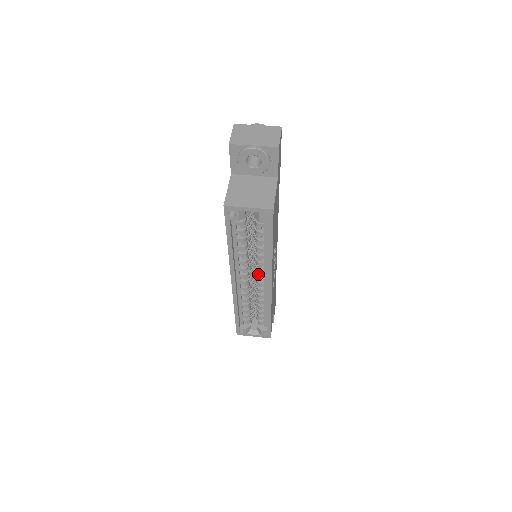
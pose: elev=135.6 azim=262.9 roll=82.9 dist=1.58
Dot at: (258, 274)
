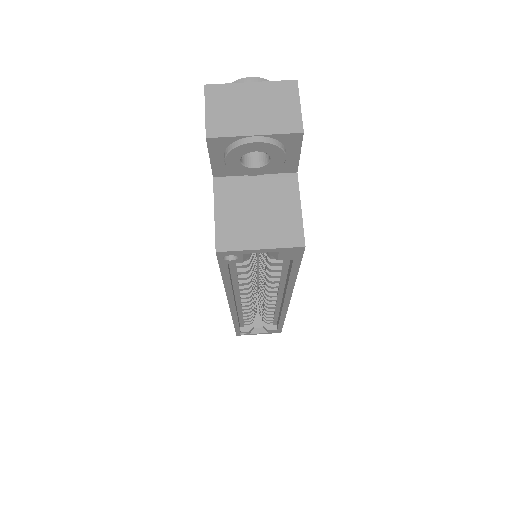
Dot at: (267, 292)
